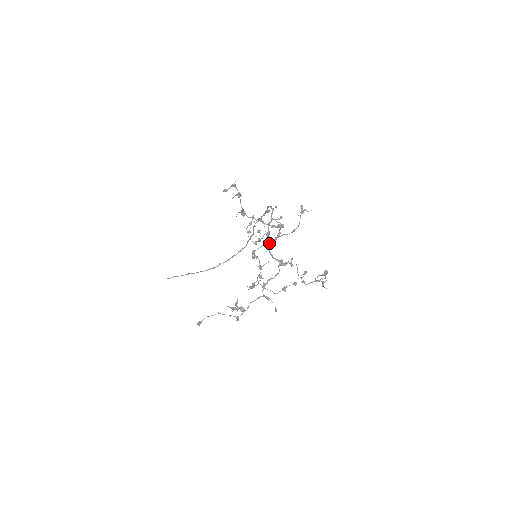
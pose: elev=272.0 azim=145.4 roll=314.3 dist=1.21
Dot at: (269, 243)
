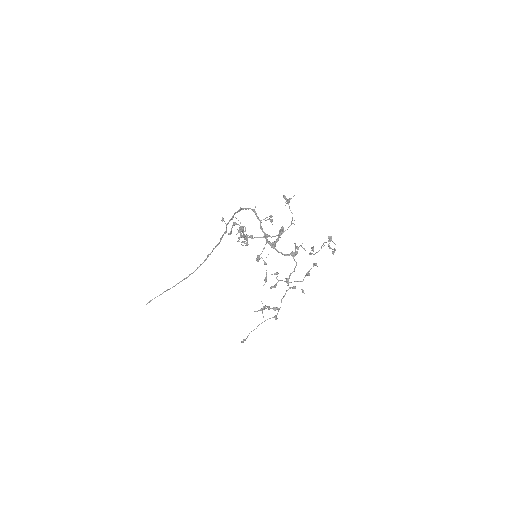
Dot at: (274, 245)
